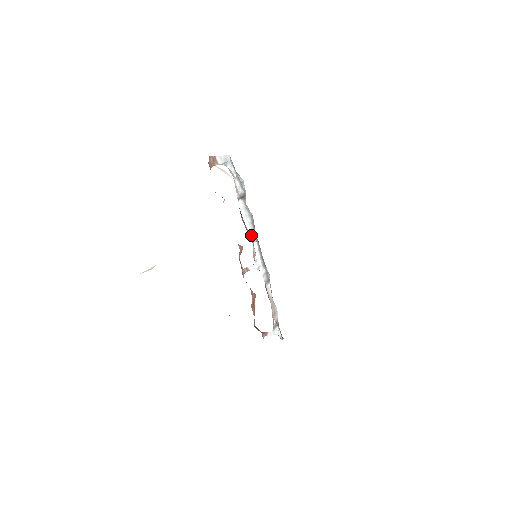
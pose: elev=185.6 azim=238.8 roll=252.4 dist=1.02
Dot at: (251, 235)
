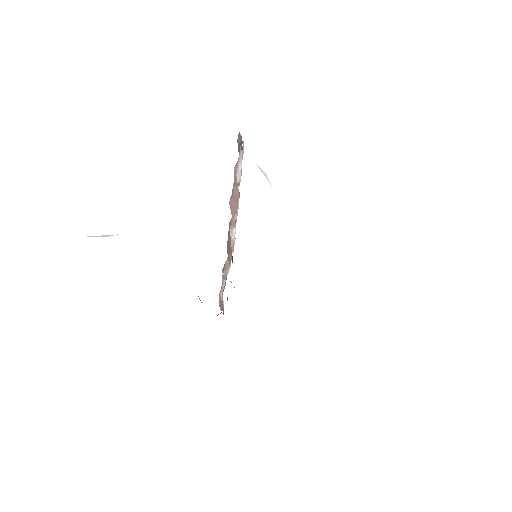
Dot at: (235, 220)
